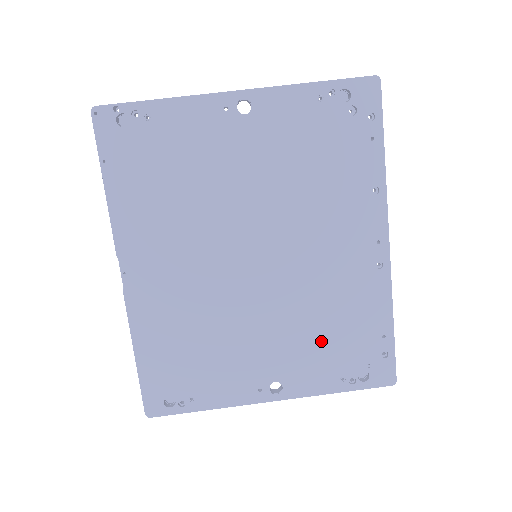
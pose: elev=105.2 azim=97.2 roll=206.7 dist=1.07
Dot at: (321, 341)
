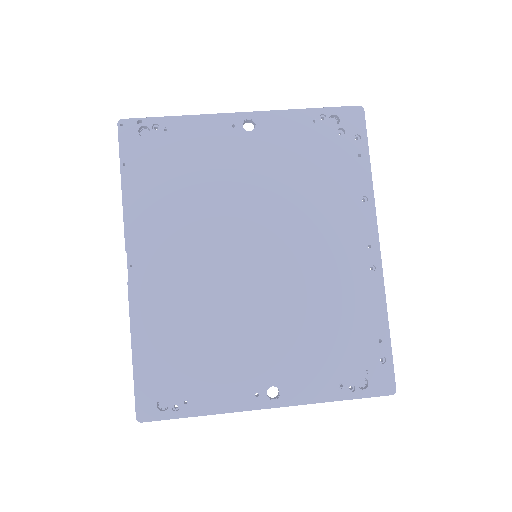
Dot at: (318, 343)
